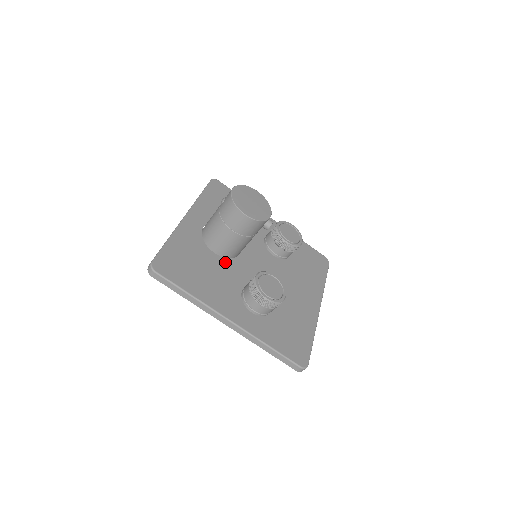
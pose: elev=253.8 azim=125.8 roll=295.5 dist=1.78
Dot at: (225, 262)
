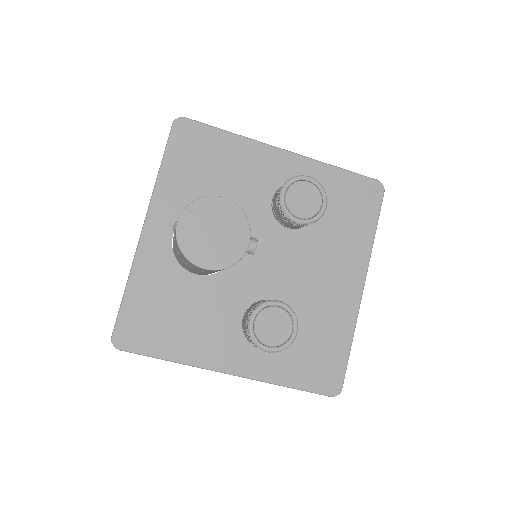
Dot at: (213, 282)
